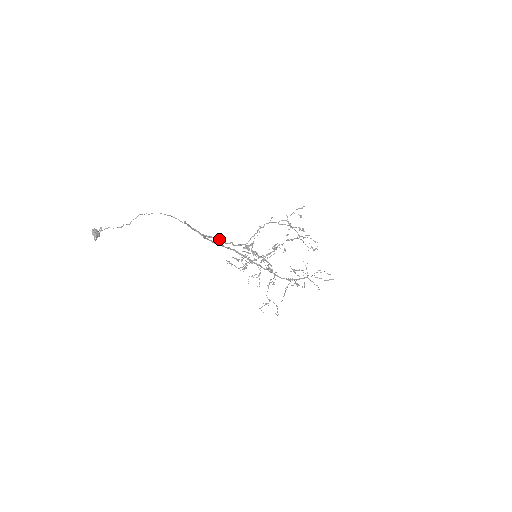
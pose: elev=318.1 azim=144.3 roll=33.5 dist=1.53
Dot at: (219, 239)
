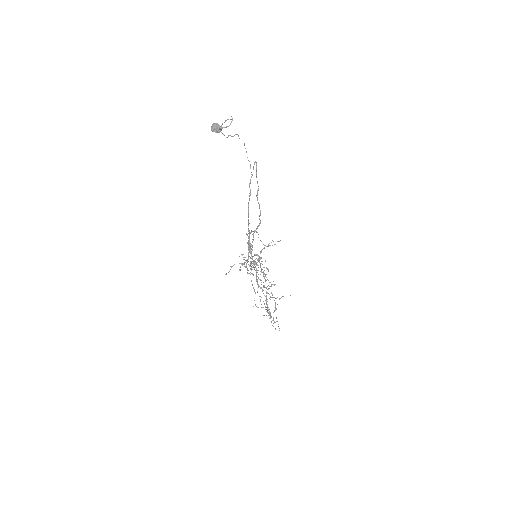
Dot at: occluded
